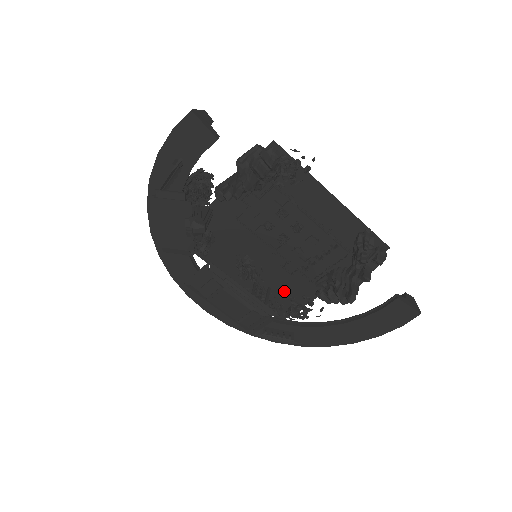
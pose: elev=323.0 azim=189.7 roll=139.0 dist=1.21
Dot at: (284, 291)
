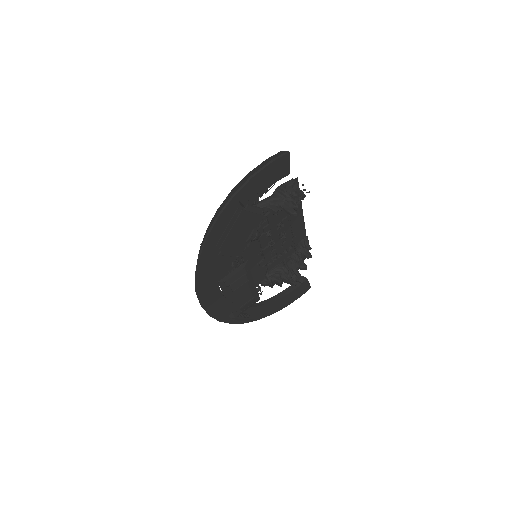
Dot at: occluded
